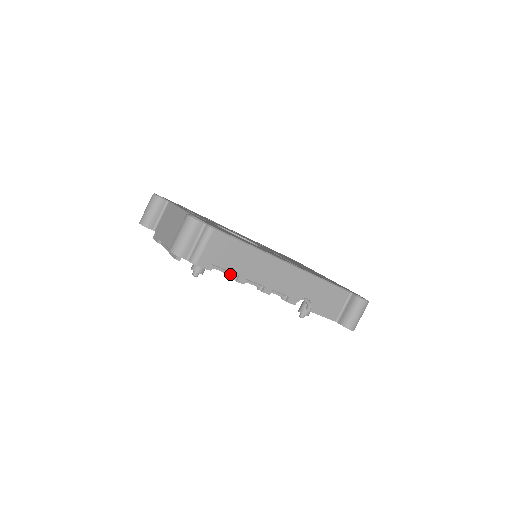
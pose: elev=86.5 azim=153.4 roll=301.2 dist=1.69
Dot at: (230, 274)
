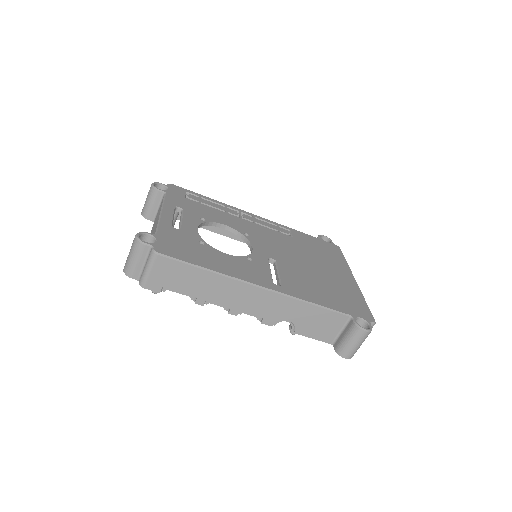
Dot at: (188, 295)
